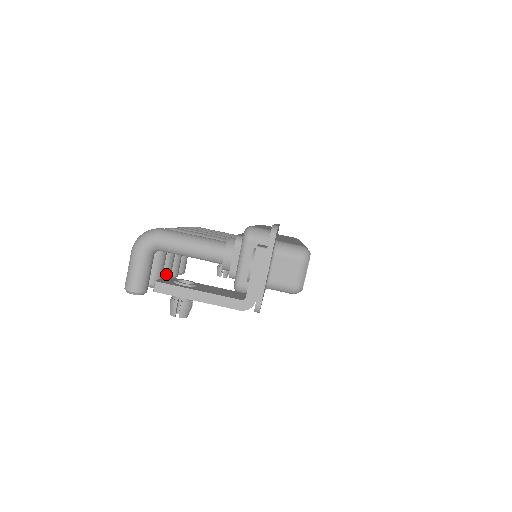
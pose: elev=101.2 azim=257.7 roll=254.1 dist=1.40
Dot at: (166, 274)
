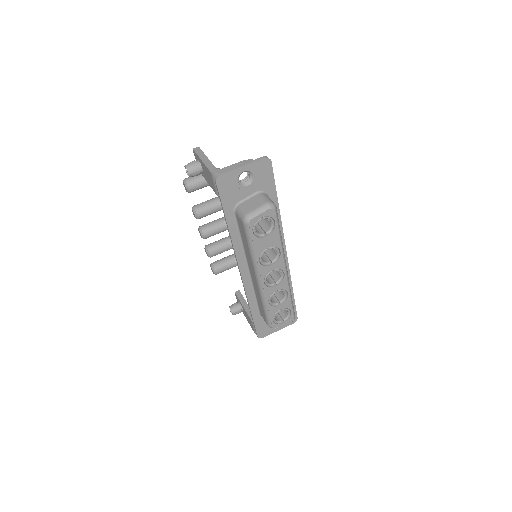
Dot at: (207, 230)
